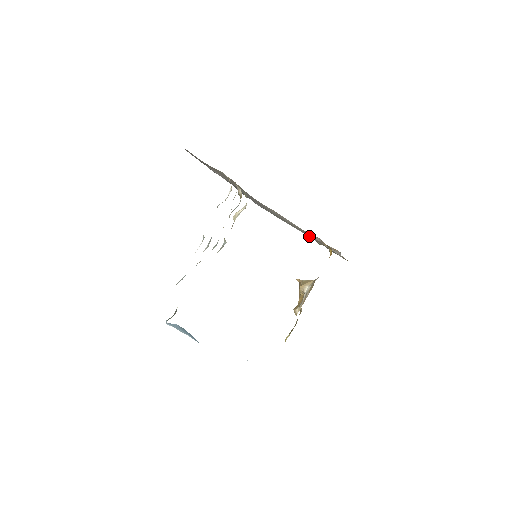
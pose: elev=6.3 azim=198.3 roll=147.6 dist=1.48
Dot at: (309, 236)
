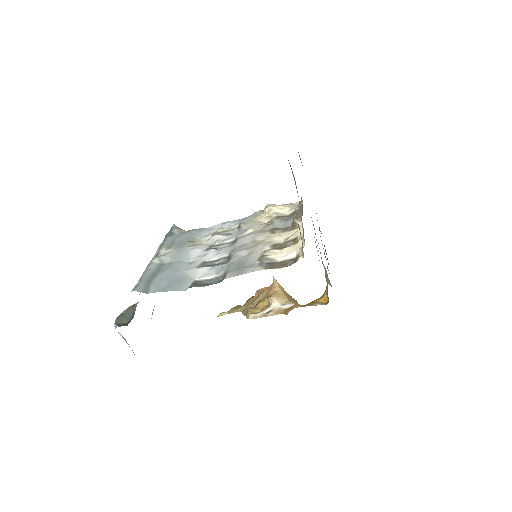
Dot at: occluded
